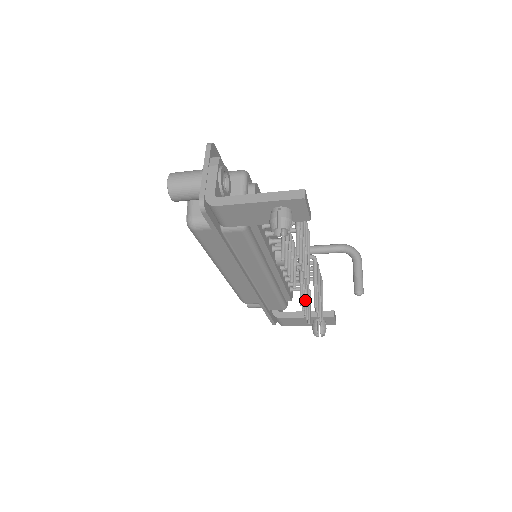
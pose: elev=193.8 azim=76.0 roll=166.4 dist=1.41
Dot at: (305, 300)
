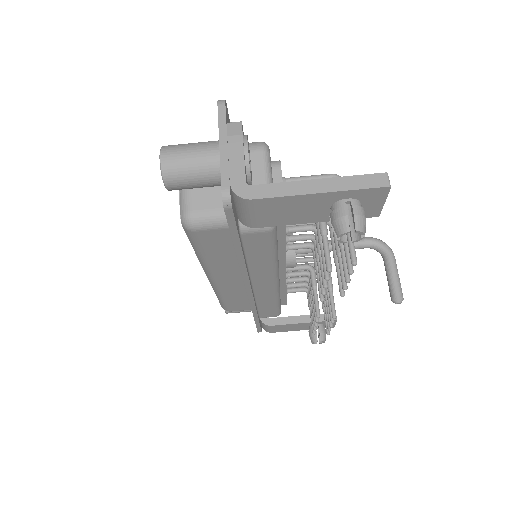
Dot at: occluded
